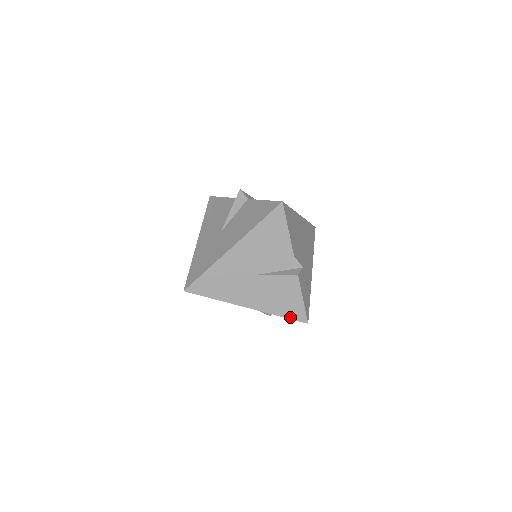
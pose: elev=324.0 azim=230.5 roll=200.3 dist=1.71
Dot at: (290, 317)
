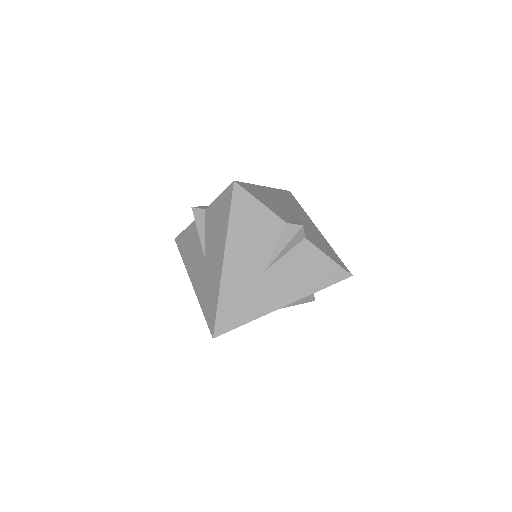
Dot at: occluded
